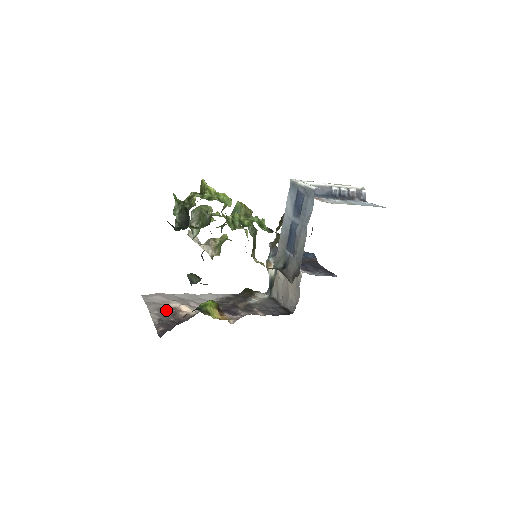
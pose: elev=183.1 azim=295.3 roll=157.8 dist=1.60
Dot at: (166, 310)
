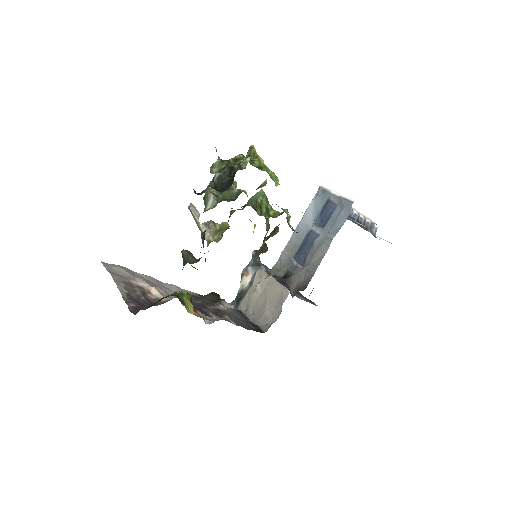
Dot at: (133, 286)
